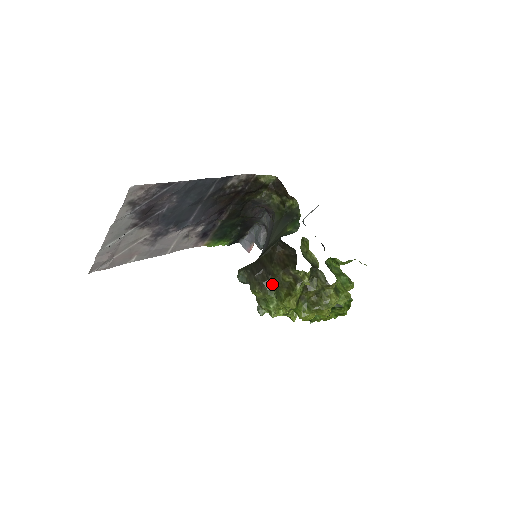
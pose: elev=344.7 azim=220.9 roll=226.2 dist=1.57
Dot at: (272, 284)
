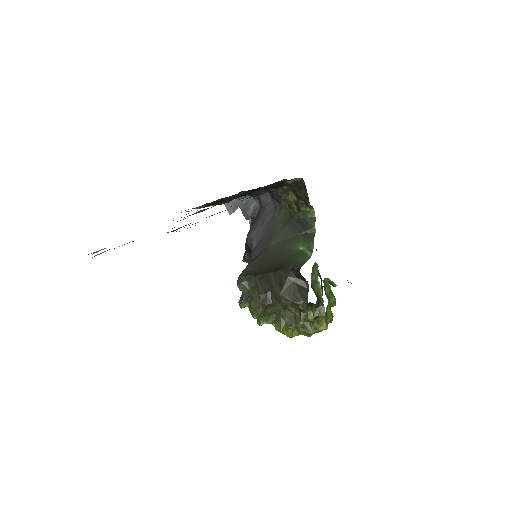
Dot at: (275, 308)
